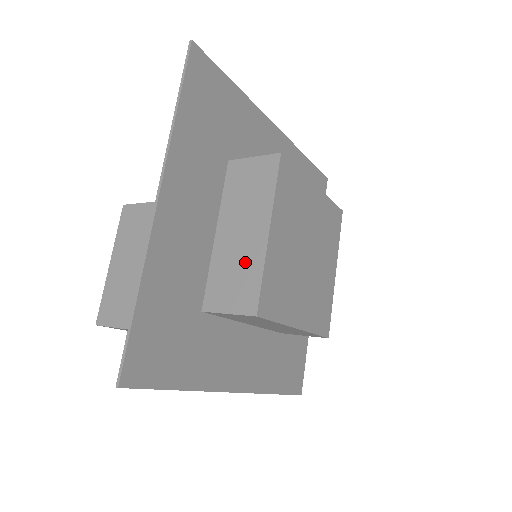
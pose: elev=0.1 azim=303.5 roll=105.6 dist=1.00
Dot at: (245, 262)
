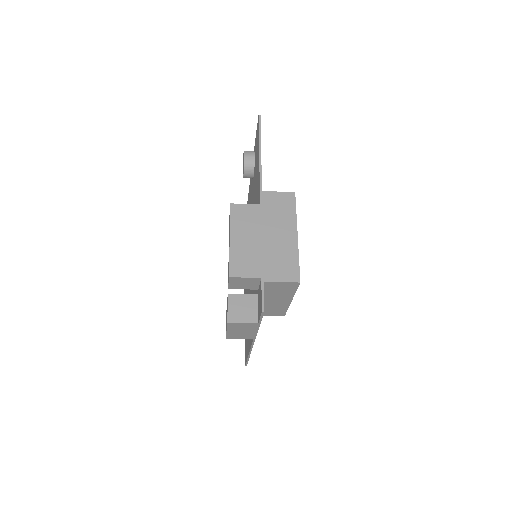
Dot at: (285, 252)
